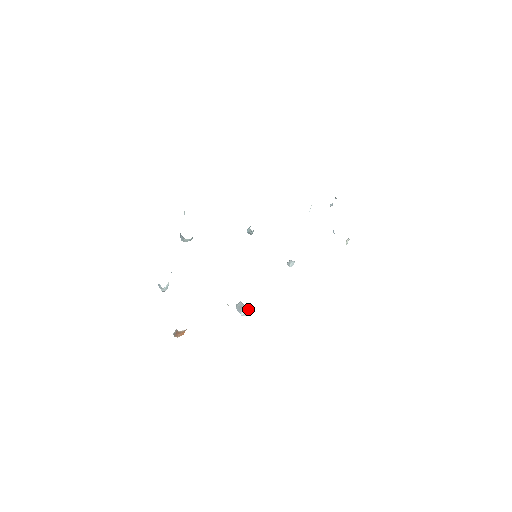
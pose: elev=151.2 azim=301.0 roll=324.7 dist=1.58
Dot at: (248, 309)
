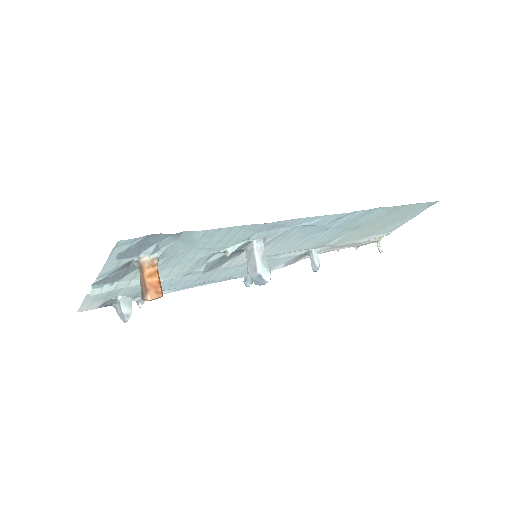
Dot at: (266, 262)
